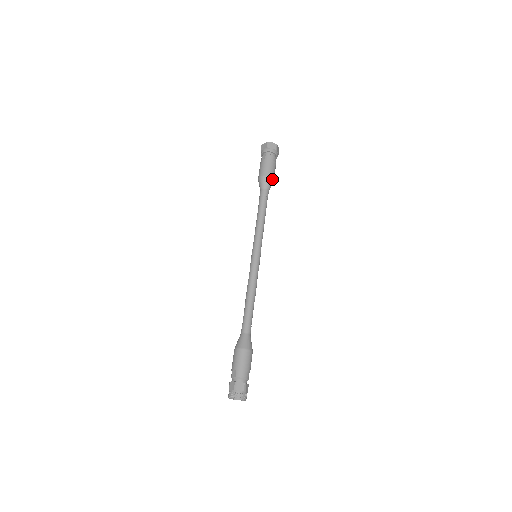
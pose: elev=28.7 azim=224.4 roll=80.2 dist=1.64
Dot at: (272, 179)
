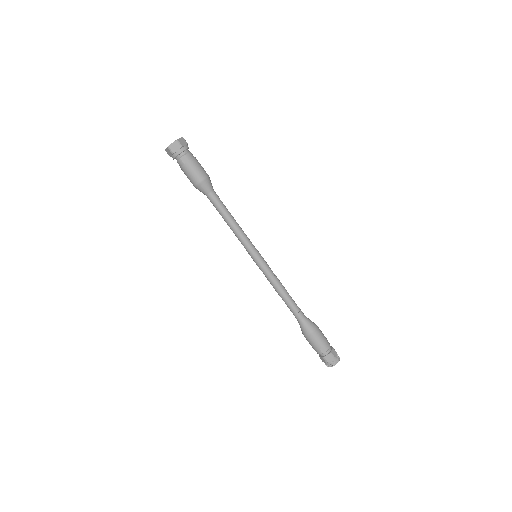
Dot at: (209, 177)
